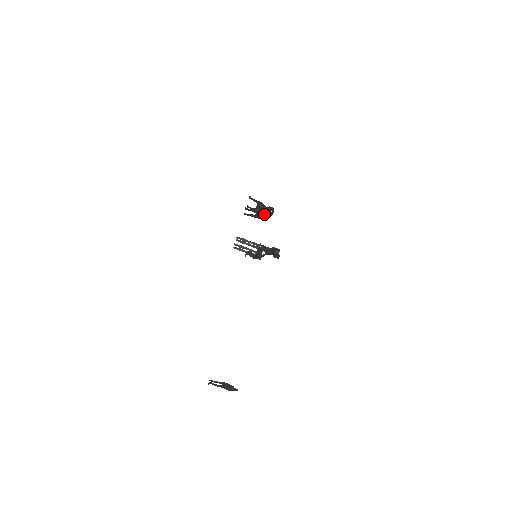
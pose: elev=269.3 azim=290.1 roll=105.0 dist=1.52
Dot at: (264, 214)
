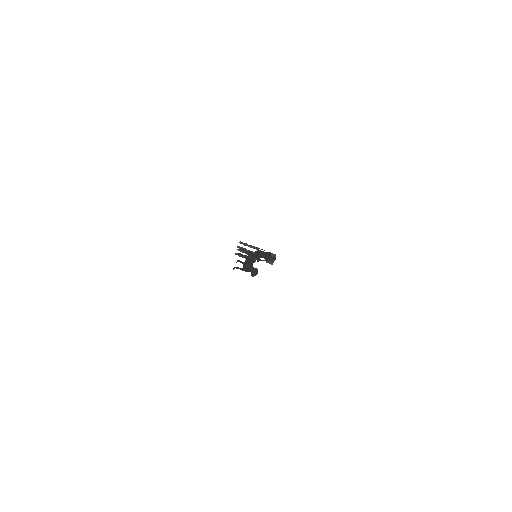
Dot at: occluded
